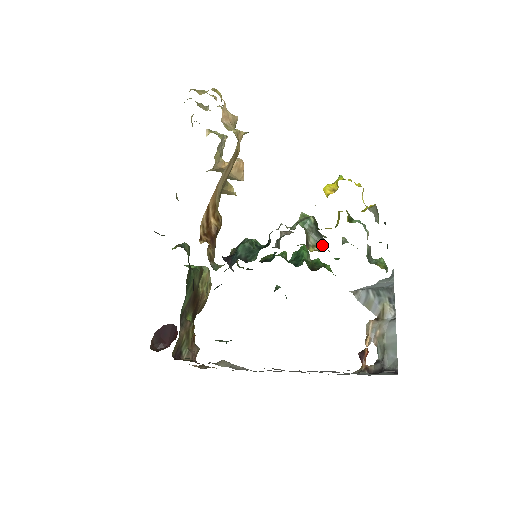
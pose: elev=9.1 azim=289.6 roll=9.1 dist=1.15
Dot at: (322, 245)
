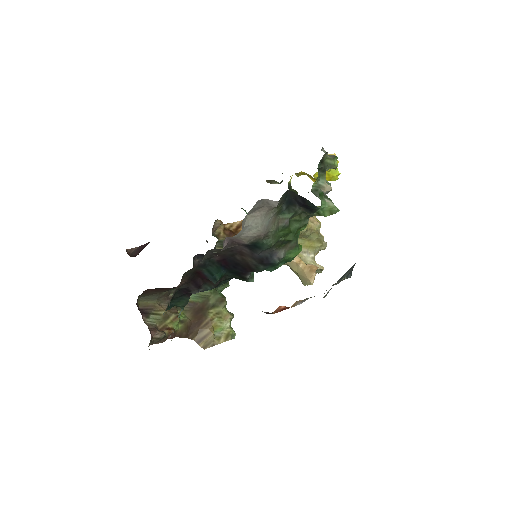
Dot at: occluded
